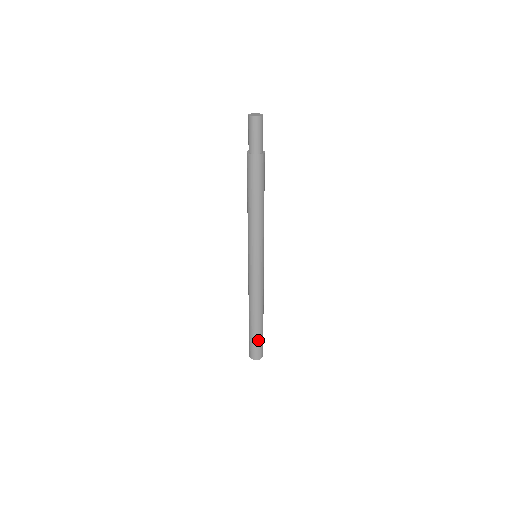
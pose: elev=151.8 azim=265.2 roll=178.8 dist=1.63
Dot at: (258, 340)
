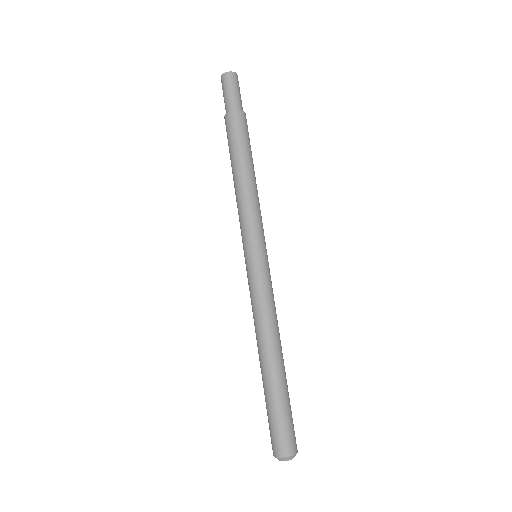
Dot at: (286, 408)
